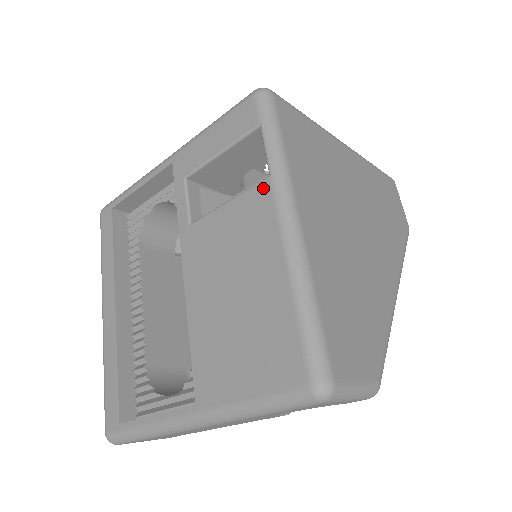
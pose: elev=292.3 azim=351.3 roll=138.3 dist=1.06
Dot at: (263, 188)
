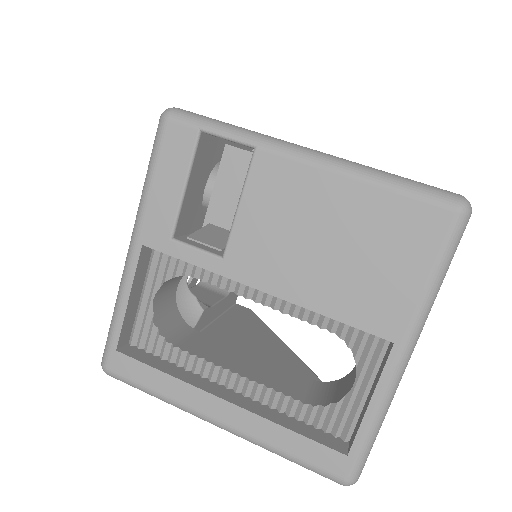
Dot at: (260, 160)
